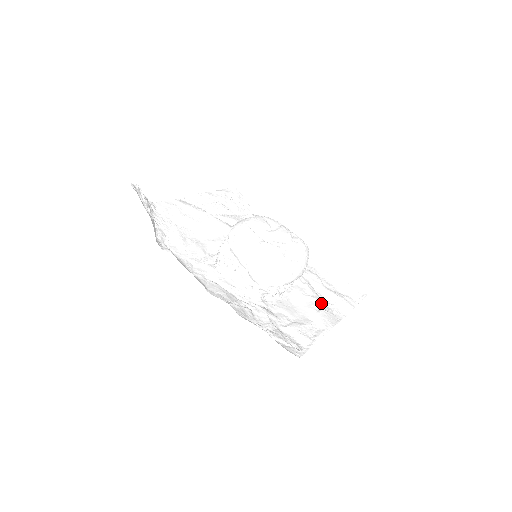
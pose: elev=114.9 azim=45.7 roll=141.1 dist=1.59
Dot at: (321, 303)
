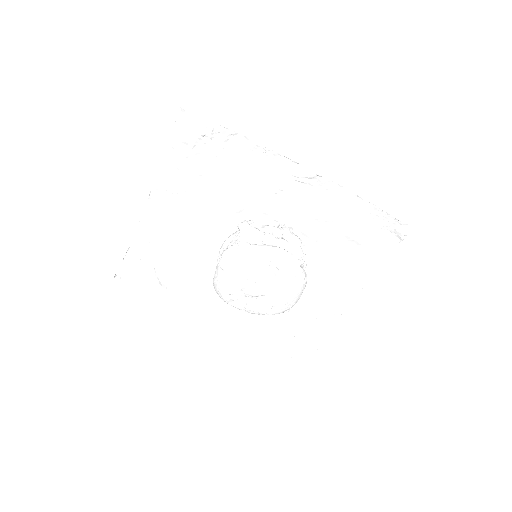
Dot at: (345, 264)
